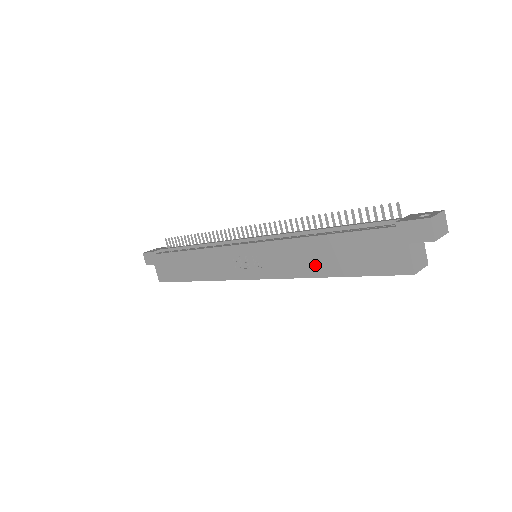
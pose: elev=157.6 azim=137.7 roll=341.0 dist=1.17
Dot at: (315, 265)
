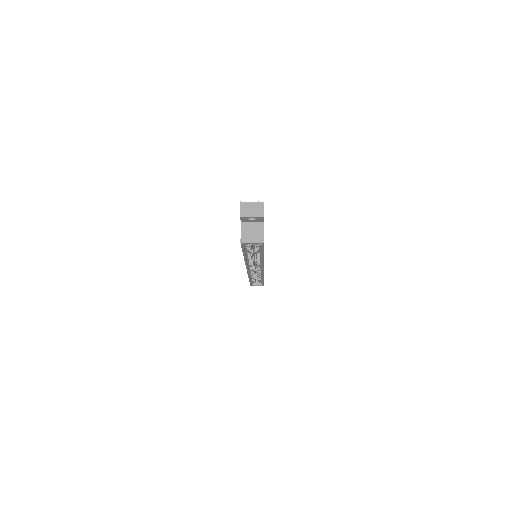
Dot at: occluded
